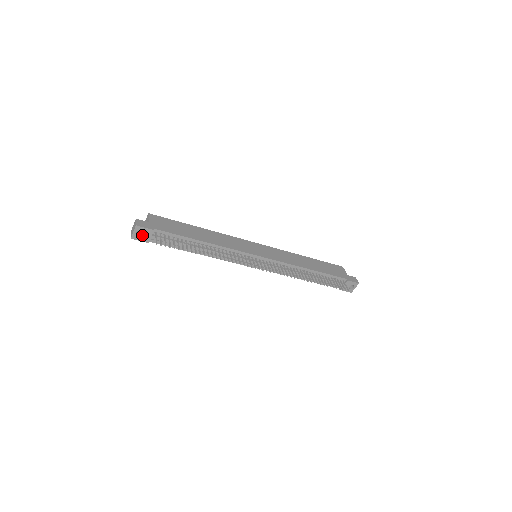
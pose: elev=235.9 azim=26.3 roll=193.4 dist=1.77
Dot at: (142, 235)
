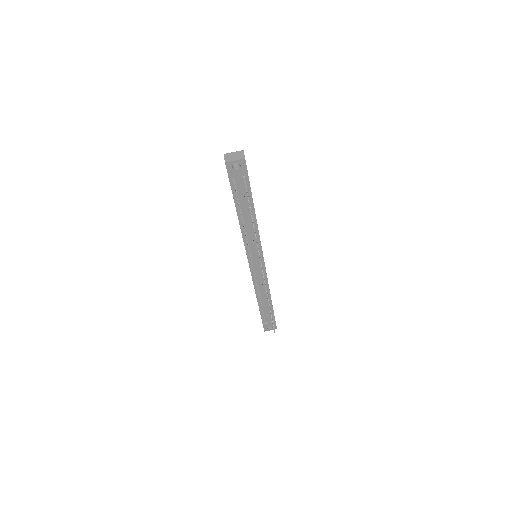
Dot at: (235, 169)
